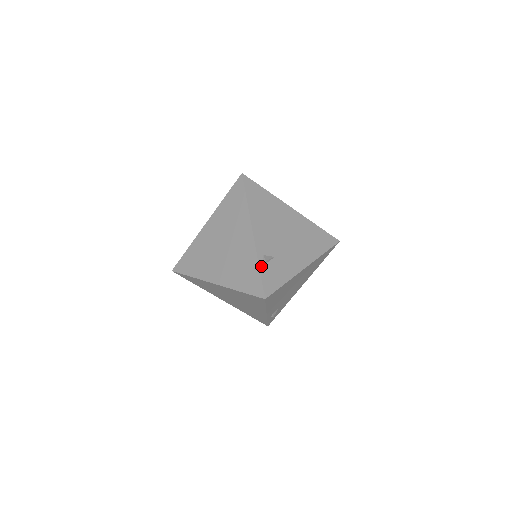
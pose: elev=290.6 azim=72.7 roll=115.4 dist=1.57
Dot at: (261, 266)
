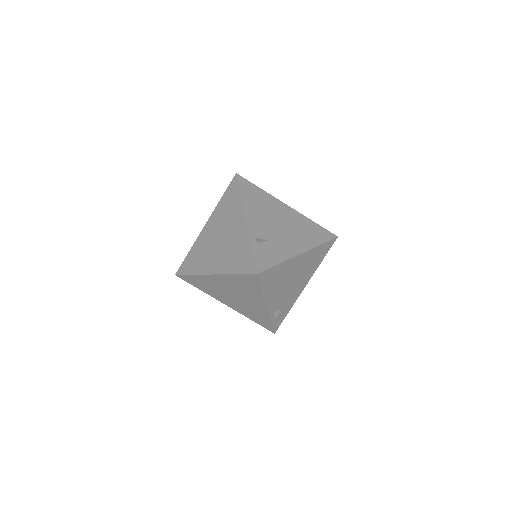
Dot at: (253, 246)
